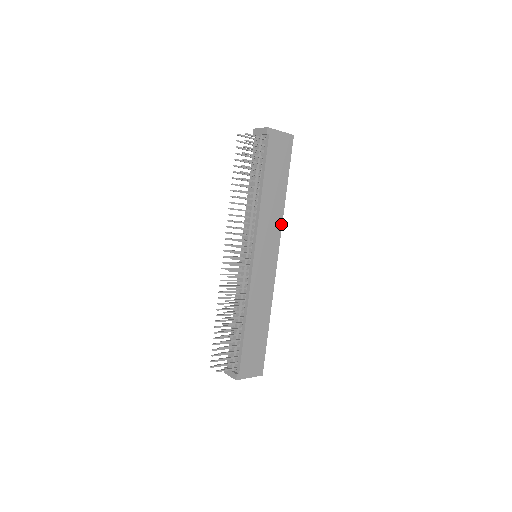
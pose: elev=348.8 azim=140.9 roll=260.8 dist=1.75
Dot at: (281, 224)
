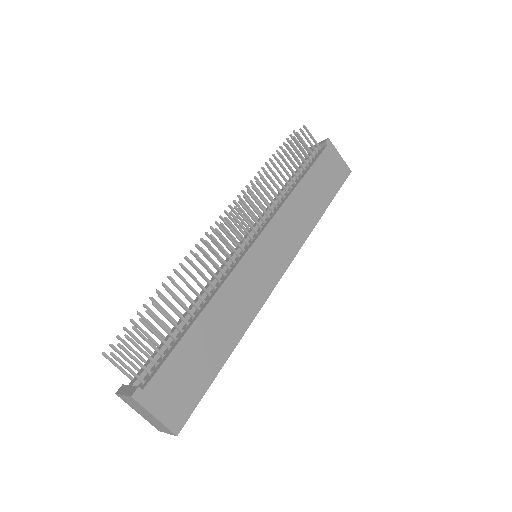
Dot at: (304, 240)
